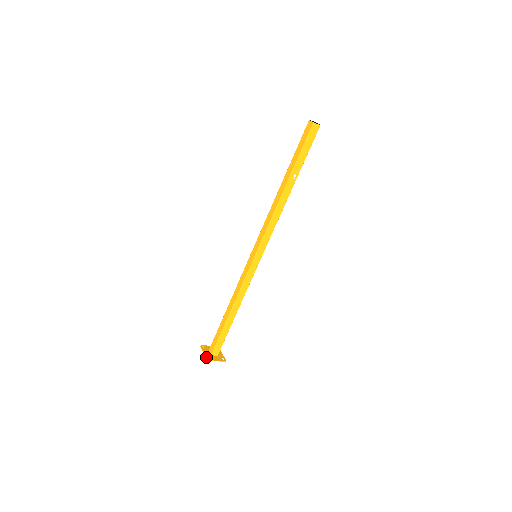
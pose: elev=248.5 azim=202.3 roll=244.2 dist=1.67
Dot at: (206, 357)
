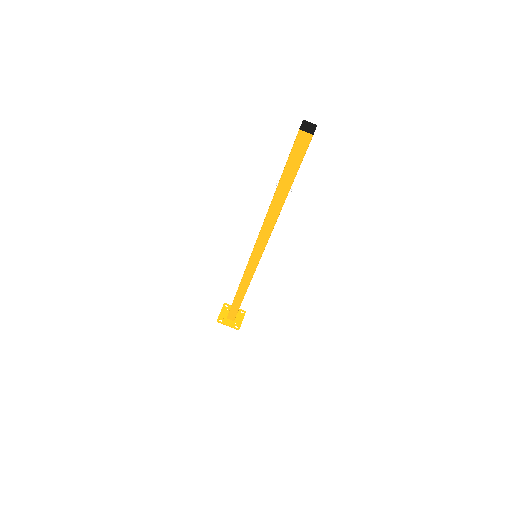
Dot at: occluded
